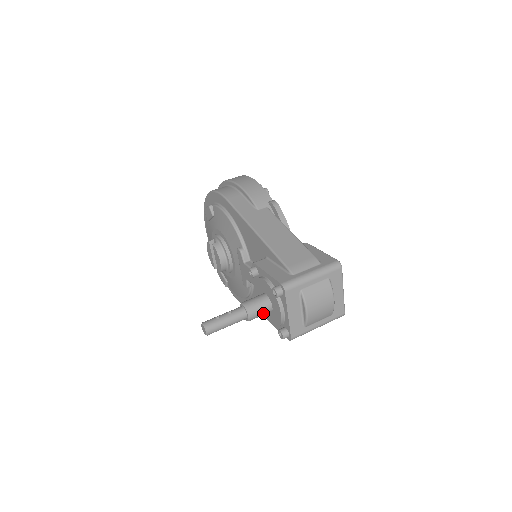
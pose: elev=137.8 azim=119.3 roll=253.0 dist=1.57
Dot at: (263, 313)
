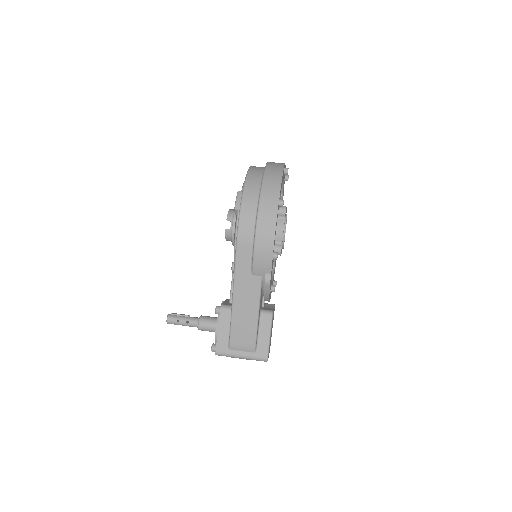
Dot at: occluded
